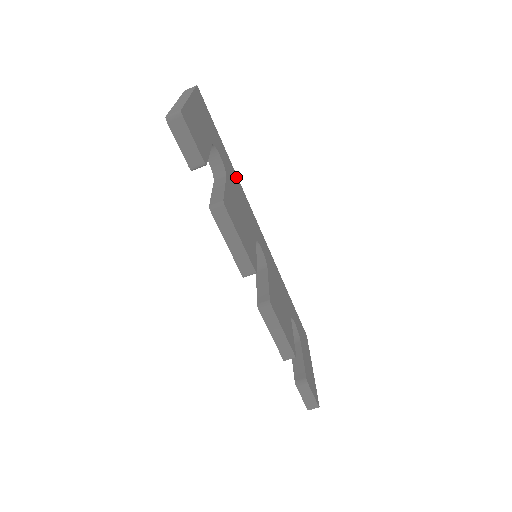
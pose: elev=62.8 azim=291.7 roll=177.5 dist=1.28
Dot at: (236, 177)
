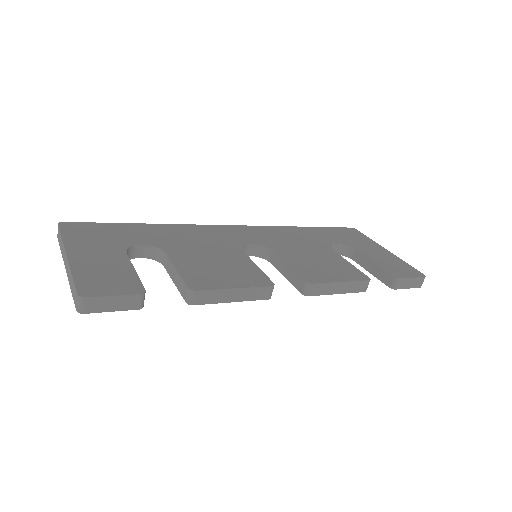
Dot at: (170, 227)
